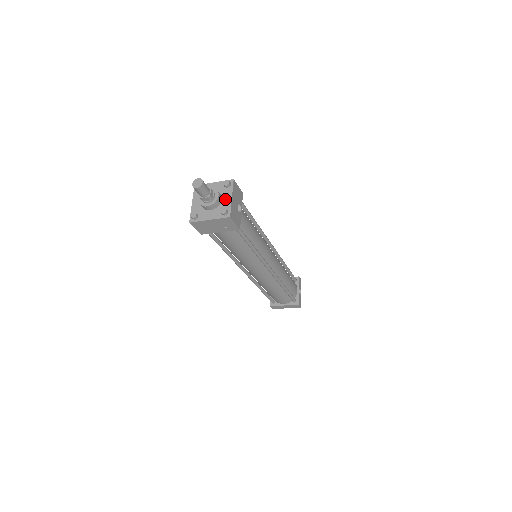
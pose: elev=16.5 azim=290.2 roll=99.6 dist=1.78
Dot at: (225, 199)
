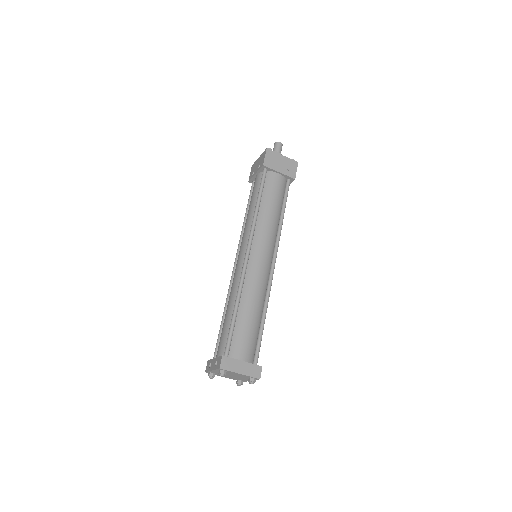
Dot at: occluded
